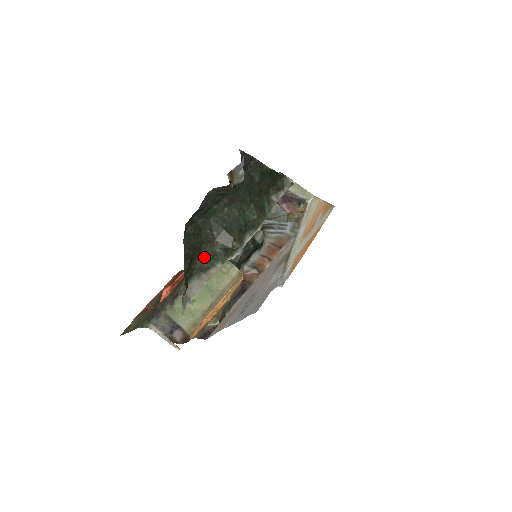
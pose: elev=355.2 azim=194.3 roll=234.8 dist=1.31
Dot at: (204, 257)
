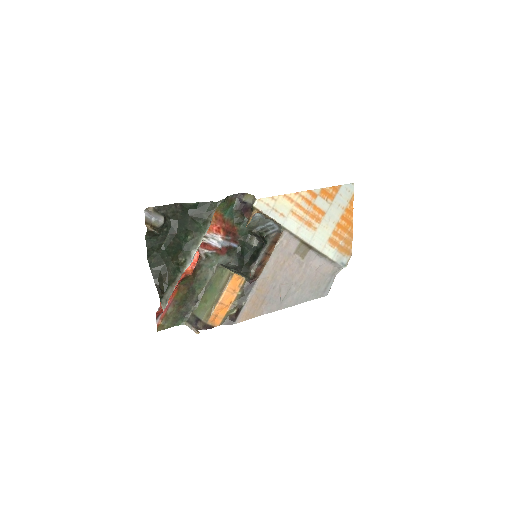
Dot at: (170, 273)
